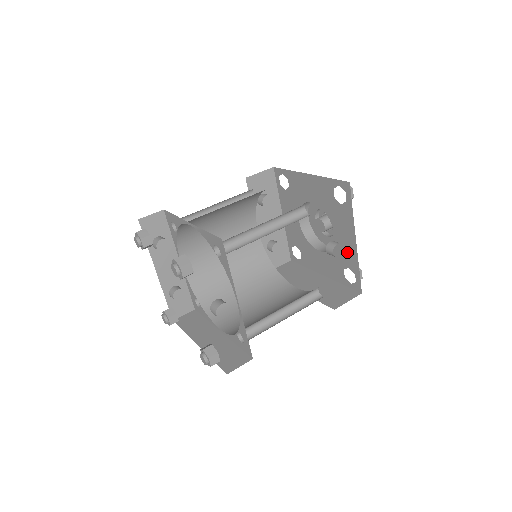
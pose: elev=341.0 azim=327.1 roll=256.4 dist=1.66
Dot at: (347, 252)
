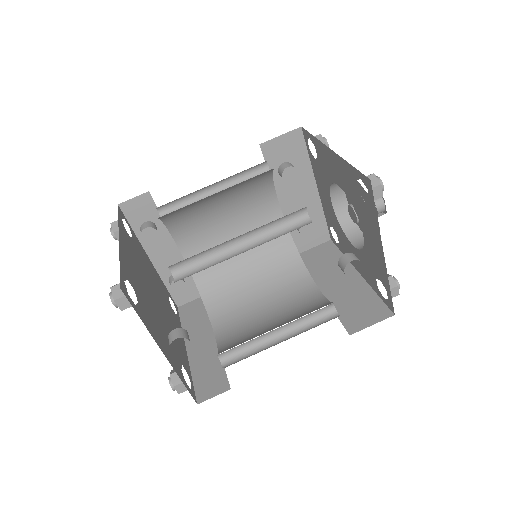
Dot at: (377, 262)
